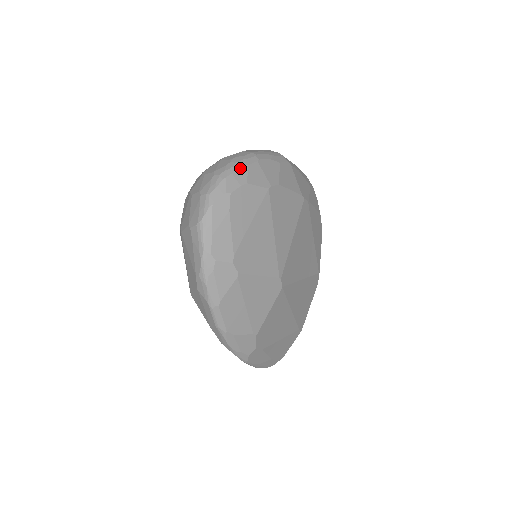
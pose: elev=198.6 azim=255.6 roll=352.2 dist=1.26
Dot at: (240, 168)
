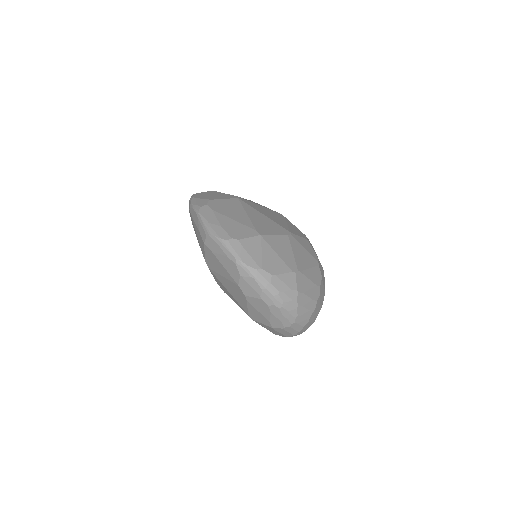
Dot at: occluded
